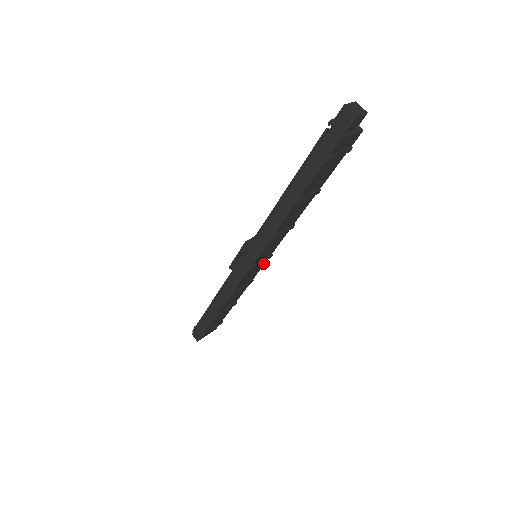
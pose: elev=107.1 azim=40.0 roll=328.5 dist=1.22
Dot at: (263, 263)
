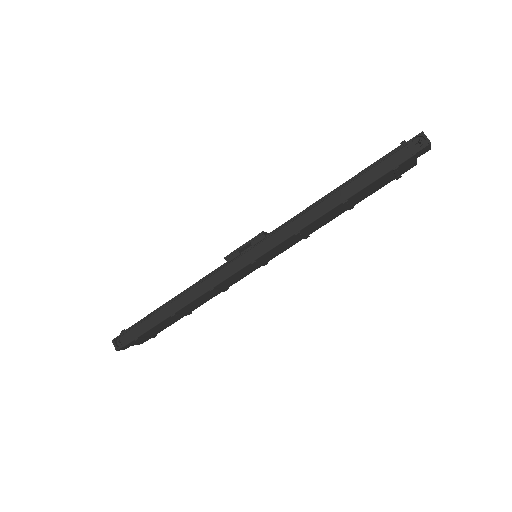
Dot at: (254, 269)
